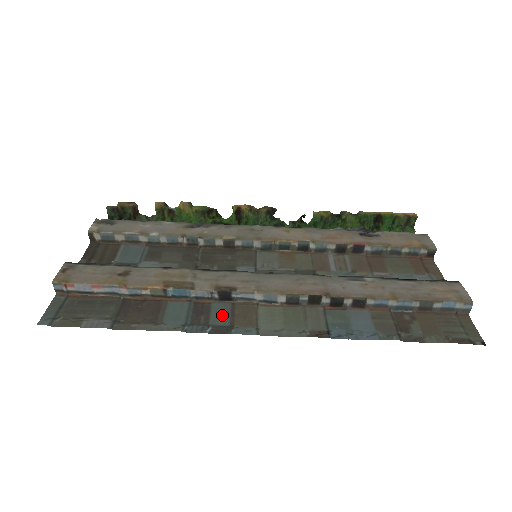
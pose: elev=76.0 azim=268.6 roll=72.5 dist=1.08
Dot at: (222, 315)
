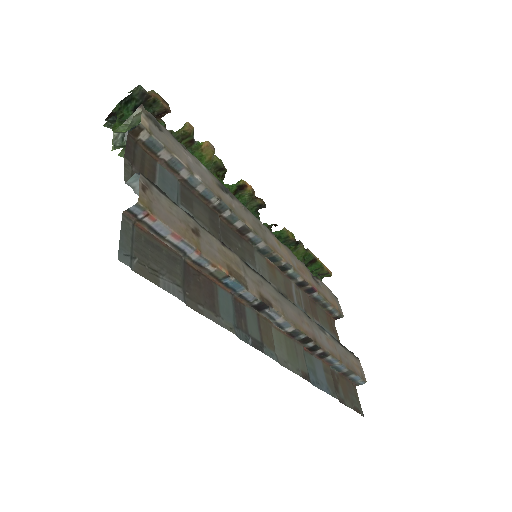
Dot at: (254, 325)
